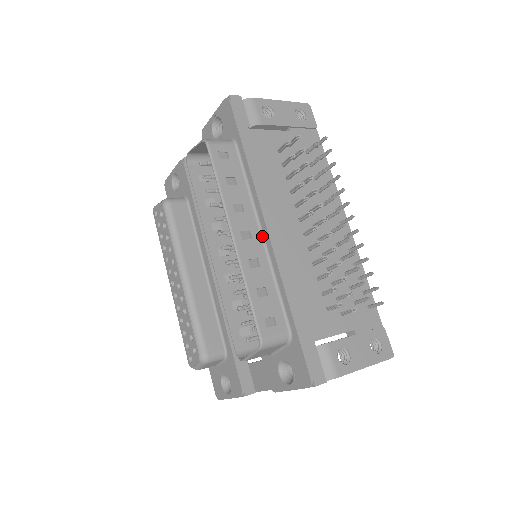
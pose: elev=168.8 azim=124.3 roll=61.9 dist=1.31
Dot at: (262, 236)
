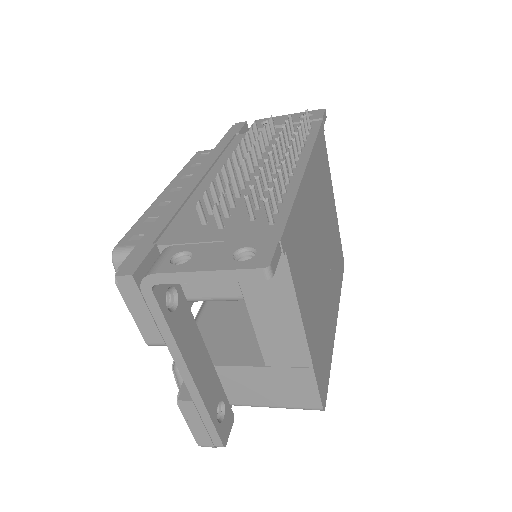
Dot at: occluded
